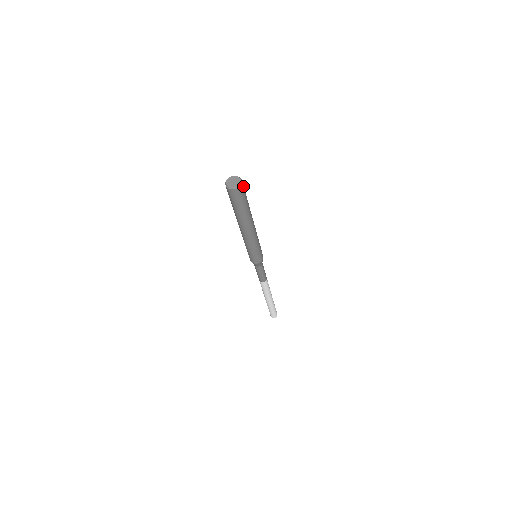
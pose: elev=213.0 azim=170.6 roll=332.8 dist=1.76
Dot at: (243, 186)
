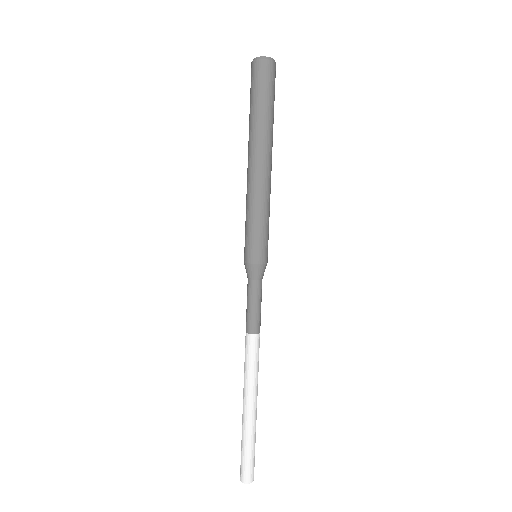
Dot at: occluded
